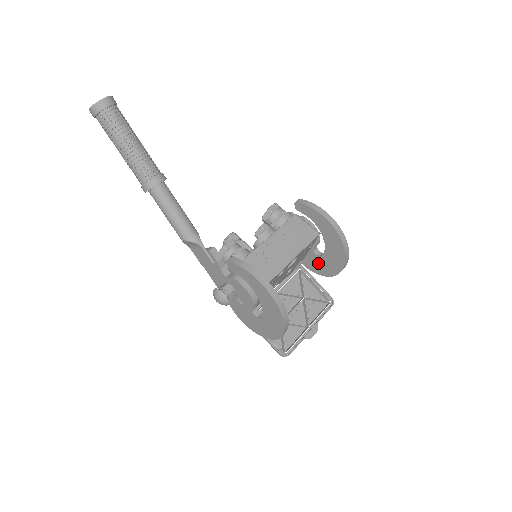
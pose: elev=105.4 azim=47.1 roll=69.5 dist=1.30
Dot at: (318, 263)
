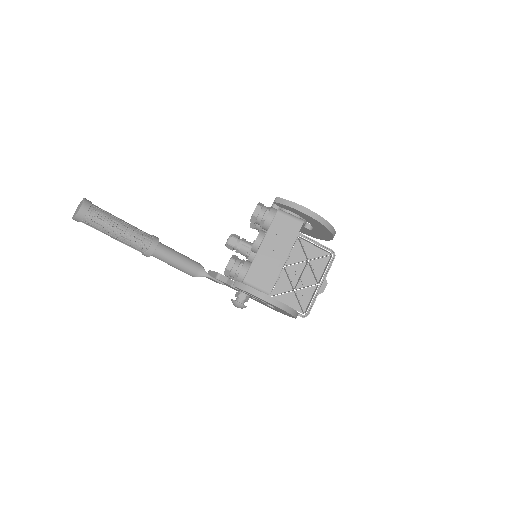
Dot at: (311, 233)
